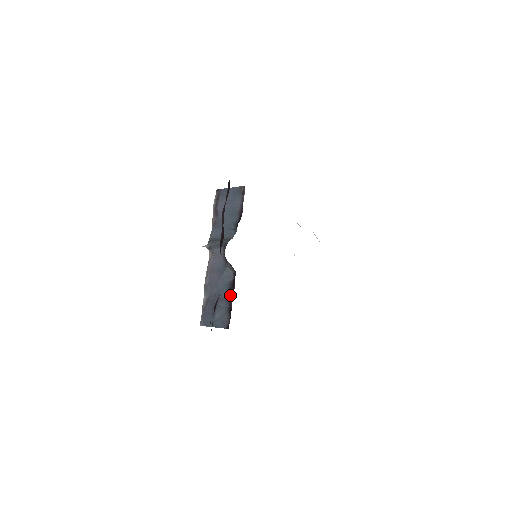
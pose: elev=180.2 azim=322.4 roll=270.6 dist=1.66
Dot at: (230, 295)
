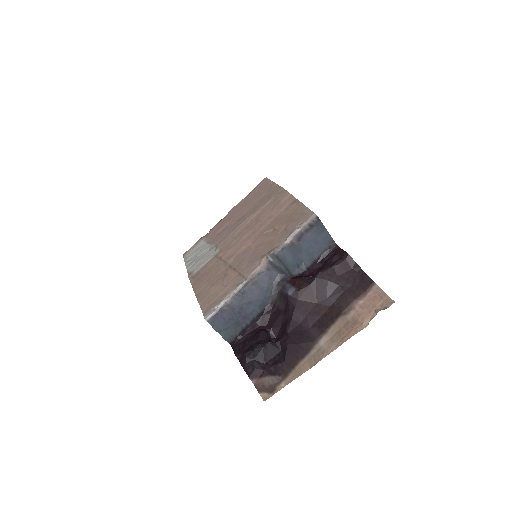
Dot at: (254, 320)
